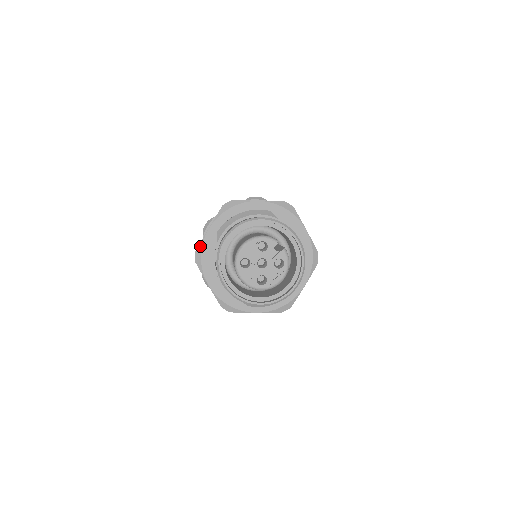
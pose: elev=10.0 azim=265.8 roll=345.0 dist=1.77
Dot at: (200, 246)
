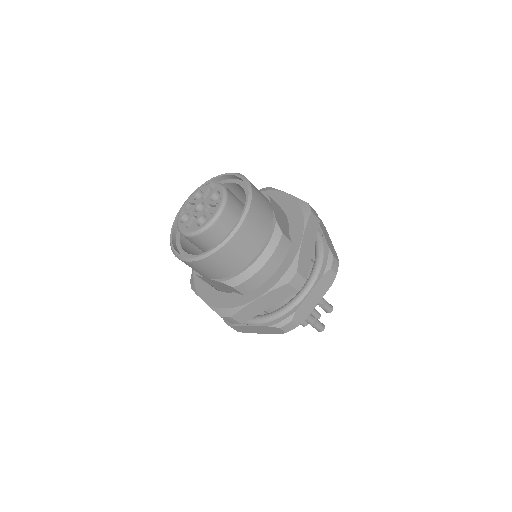
Dot at: (192, 272)
